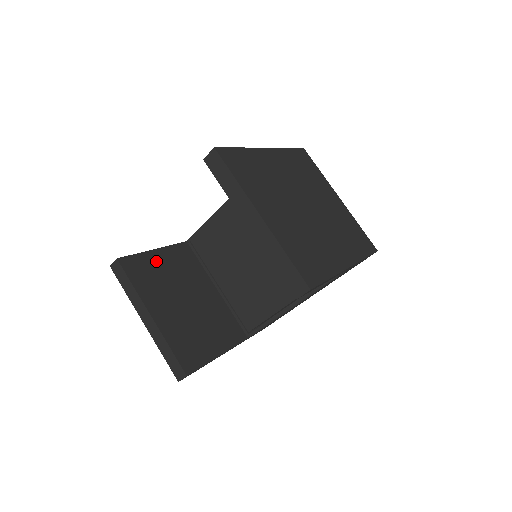
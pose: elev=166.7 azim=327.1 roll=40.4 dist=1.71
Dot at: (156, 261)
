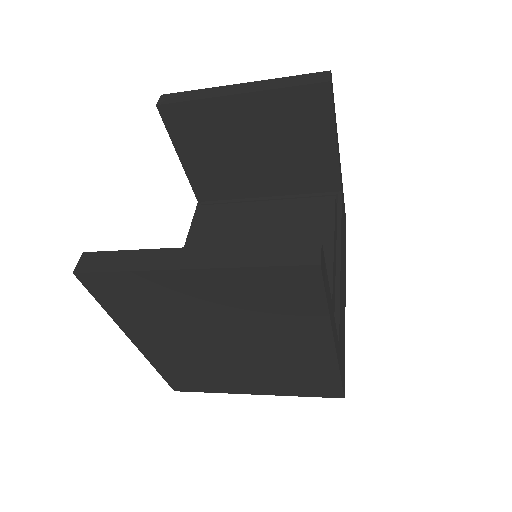
Dot at: occluded
